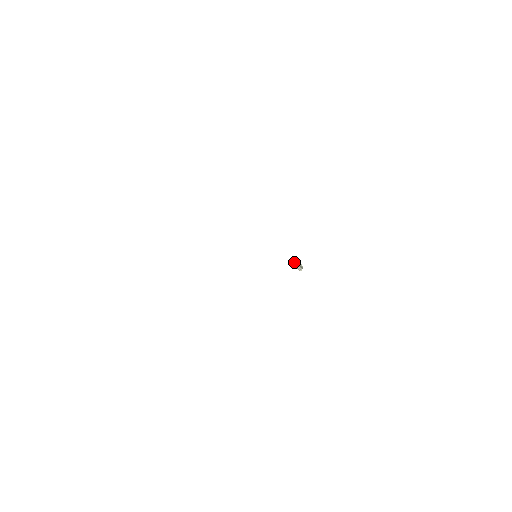
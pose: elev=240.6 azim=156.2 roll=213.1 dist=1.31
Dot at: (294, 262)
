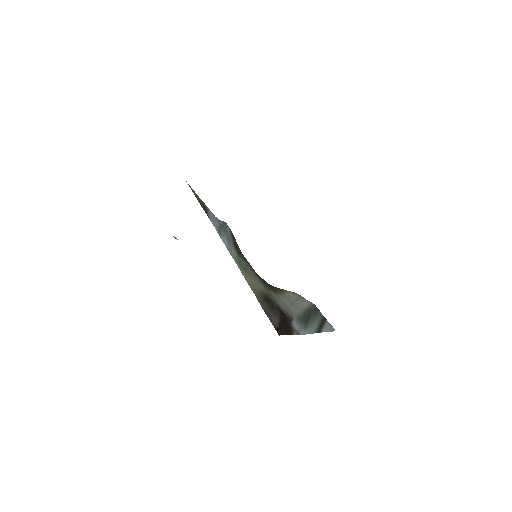
Dot at: occluded
